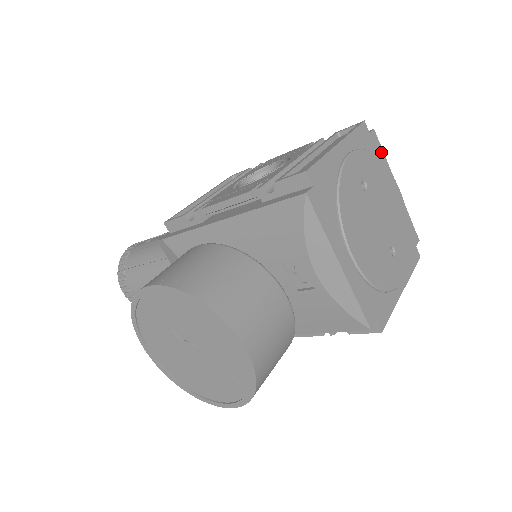
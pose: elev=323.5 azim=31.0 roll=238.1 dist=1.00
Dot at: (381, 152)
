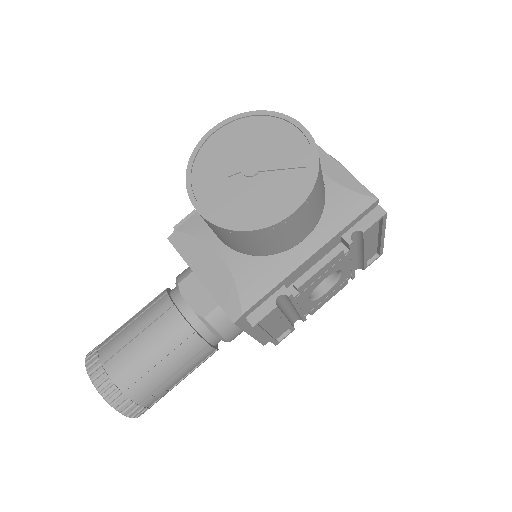
Dot at: occluded
